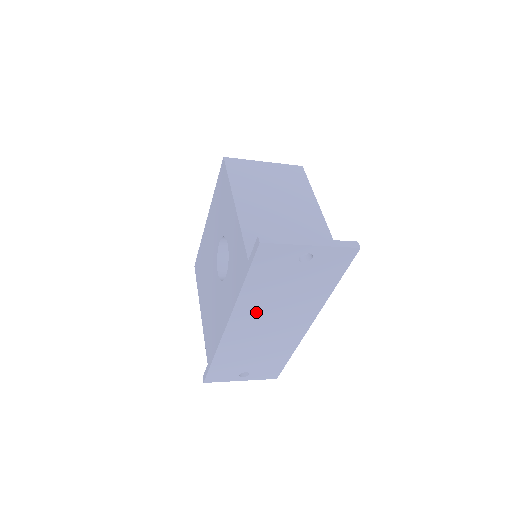
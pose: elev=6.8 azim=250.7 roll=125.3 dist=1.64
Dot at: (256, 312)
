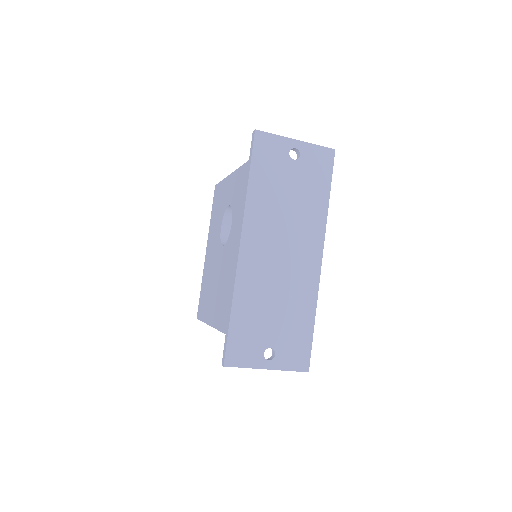
Dot at: (265, 226)
